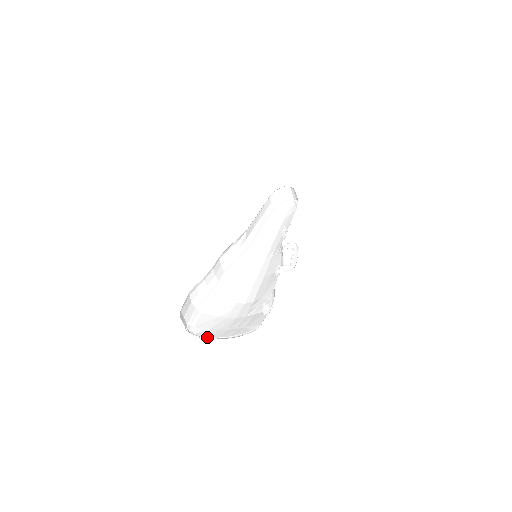
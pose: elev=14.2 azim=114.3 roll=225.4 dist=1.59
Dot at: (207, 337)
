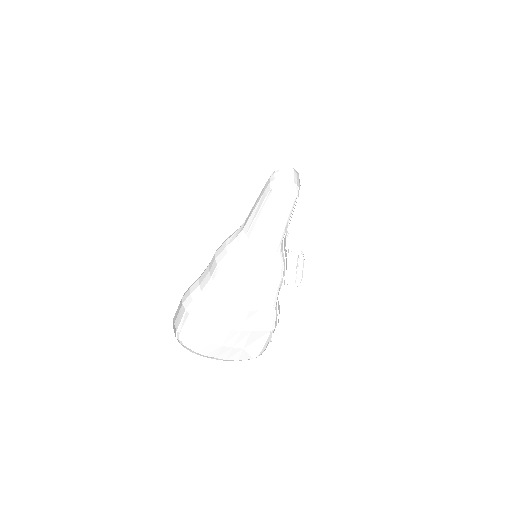
Dot at: (201, 356)
